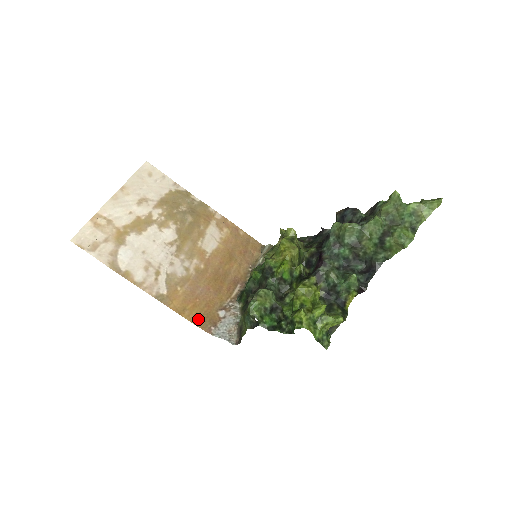
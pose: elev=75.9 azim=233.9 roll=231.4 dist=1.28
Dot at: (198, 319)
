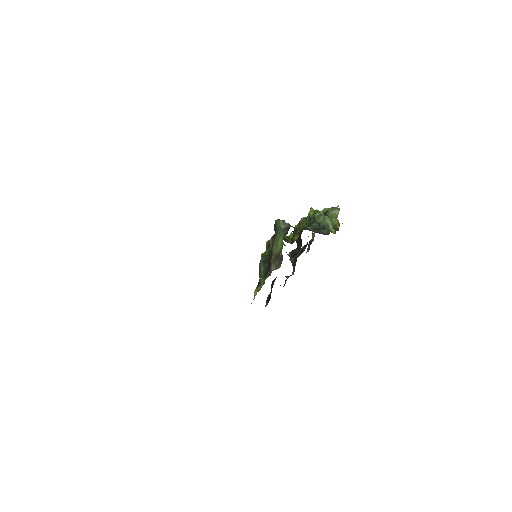
Dot at: occluded
